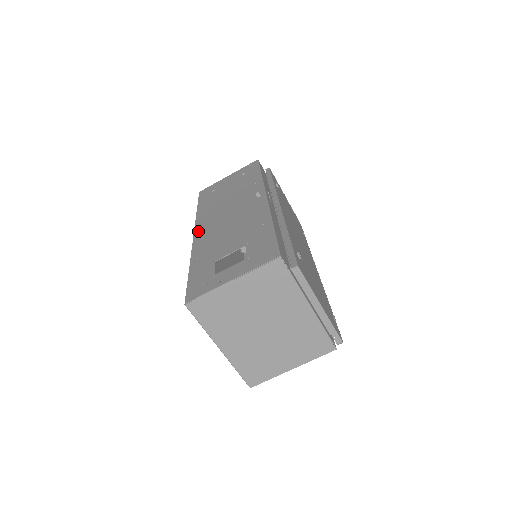
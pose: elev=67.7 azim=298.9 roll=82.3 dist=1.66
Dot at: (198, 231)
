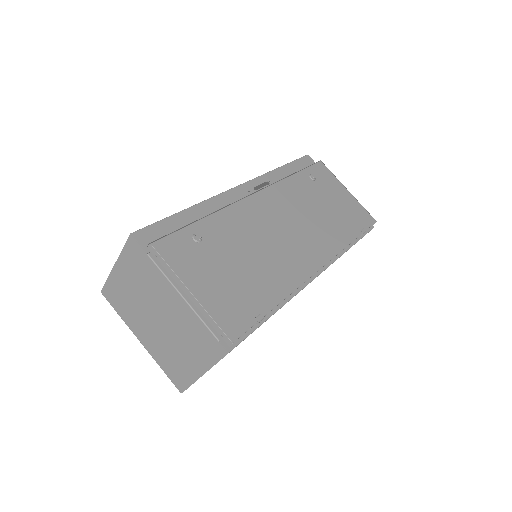
Dot at: occluded
